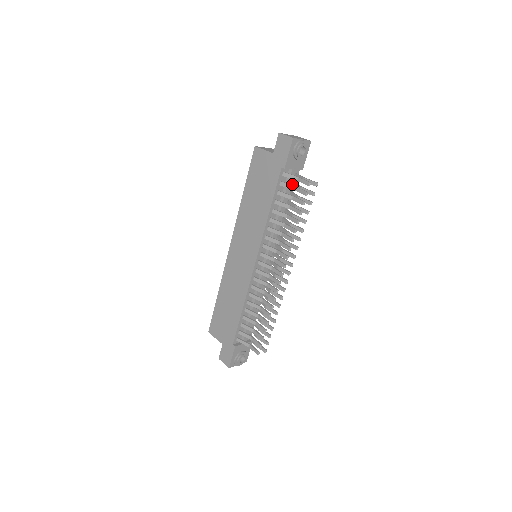
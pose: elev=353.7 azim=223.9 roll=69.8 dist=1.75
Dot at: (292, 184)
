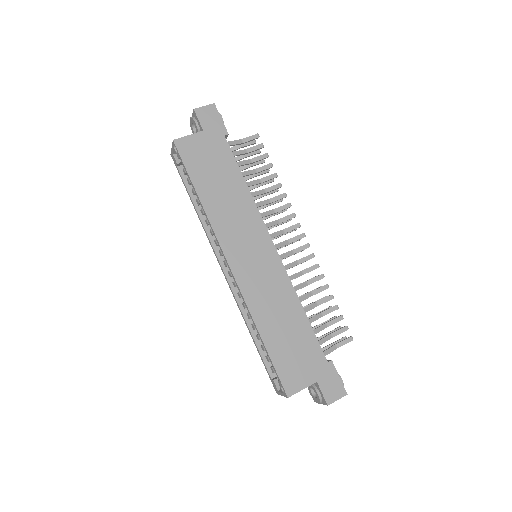
Dot at: occluded
